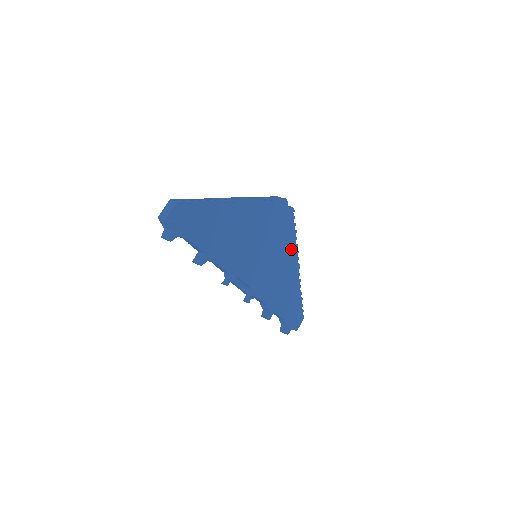
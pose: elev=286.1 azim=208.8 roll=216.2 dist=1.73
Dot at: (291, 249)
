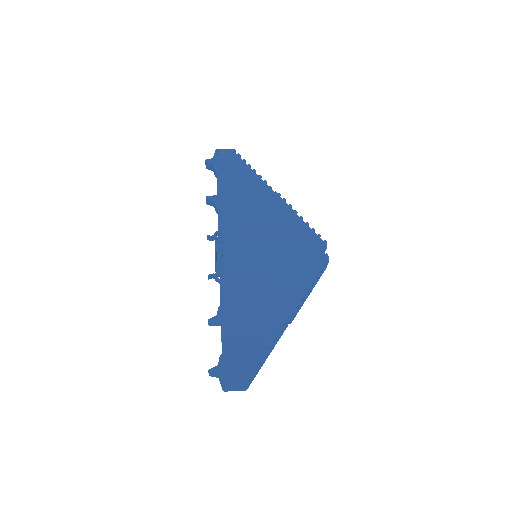
Dot at: (295, 291)
